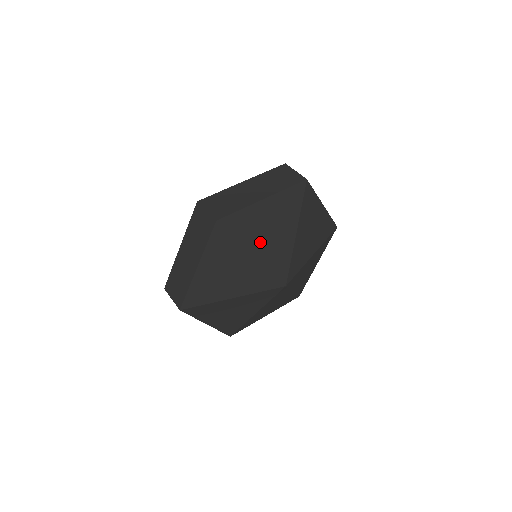
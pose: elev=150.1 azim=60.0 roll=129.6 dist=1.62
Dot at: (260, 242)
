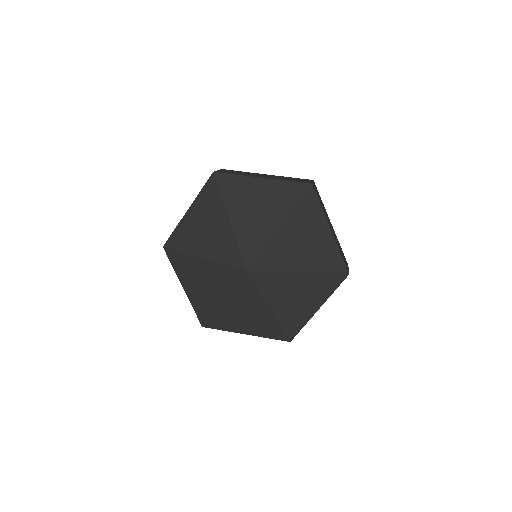
Dot at: (202, 244)
